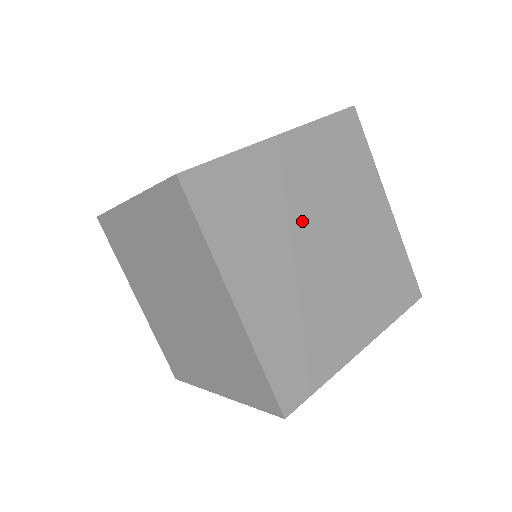
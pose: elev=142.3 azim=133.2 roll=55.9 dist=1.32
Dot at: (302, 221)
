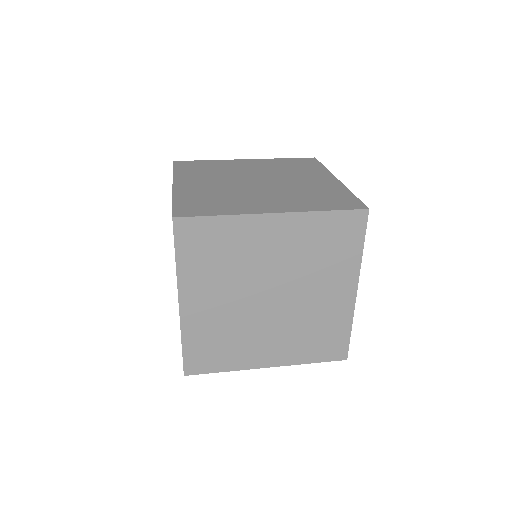
Dot at: (262, 276)
